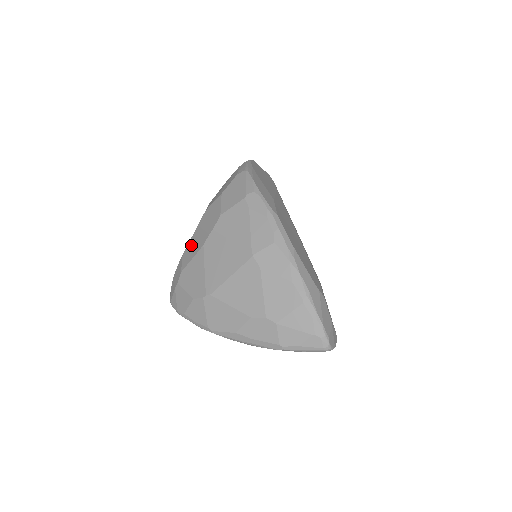
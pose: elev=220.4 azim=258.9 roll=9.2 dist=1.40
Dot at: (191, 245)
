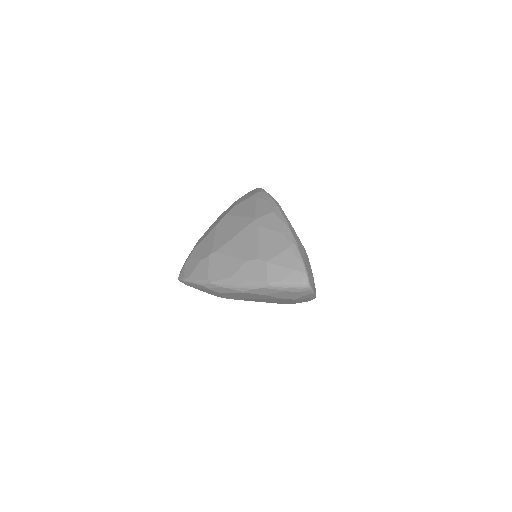
Dot at: (206, 233)
